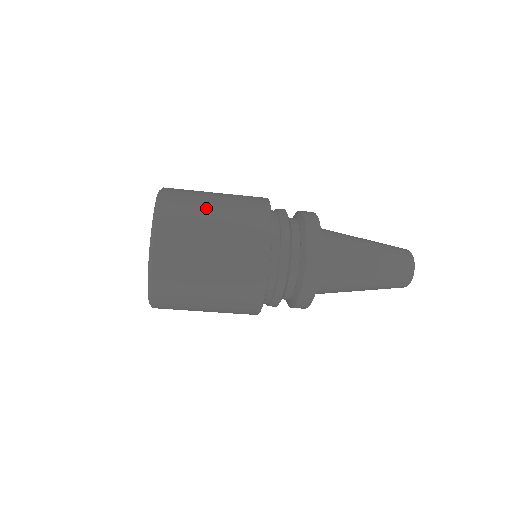
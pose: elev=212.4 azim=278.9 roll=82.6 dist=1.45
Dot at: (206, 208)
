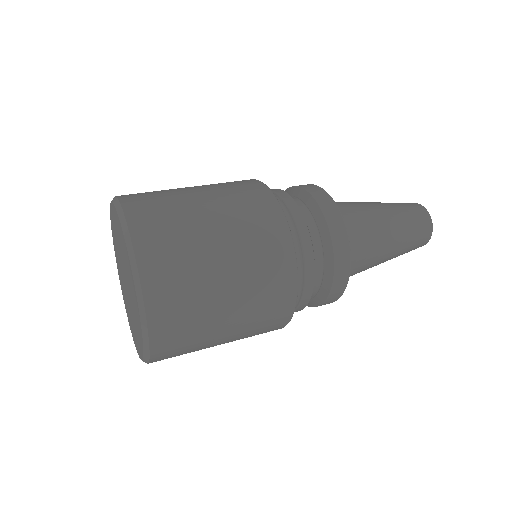
Dot at: (202, 234)
